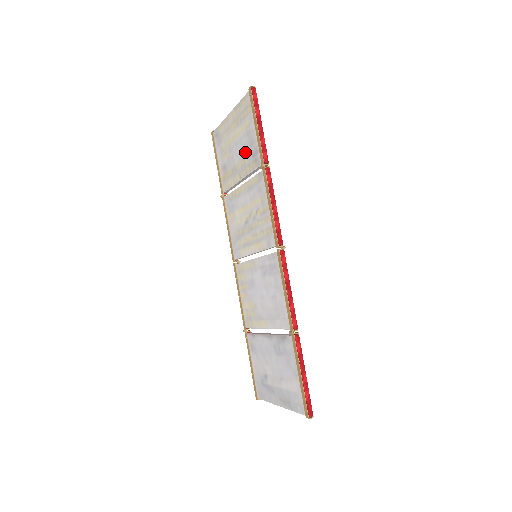
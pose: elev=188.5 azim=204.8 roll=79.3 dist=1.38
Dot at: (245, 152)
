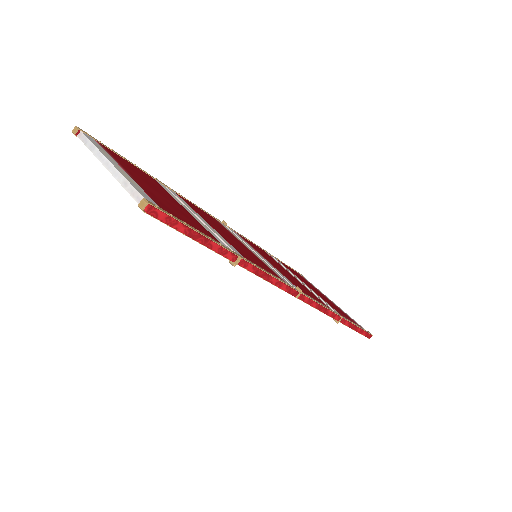
Dot at: occluded
